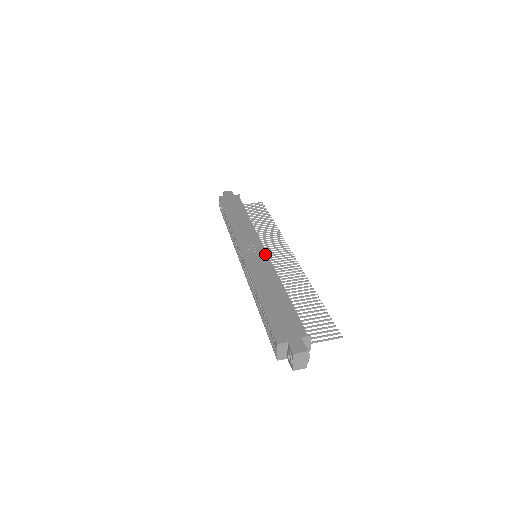
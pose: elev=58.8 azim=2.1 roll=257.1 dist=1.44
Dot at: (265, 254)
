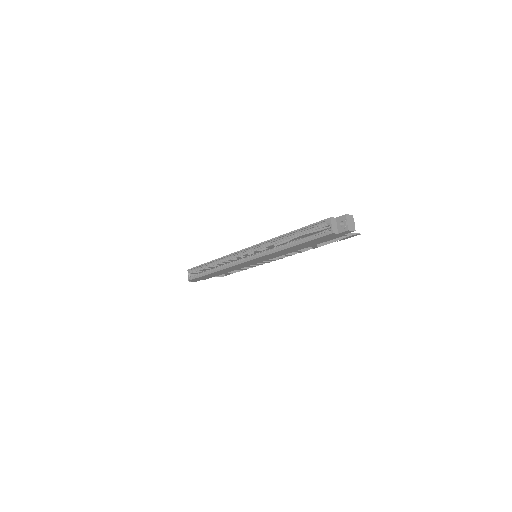
Dot at: occluded
